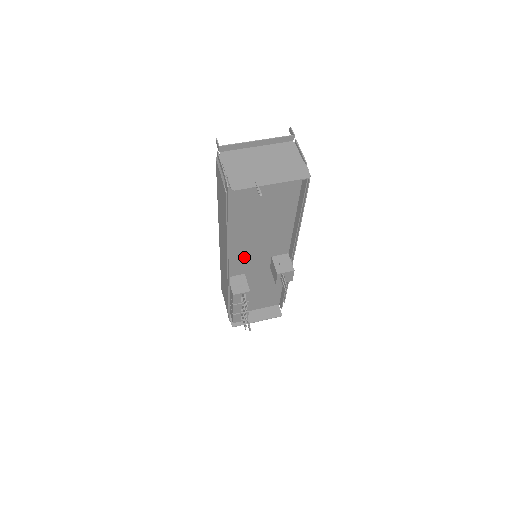
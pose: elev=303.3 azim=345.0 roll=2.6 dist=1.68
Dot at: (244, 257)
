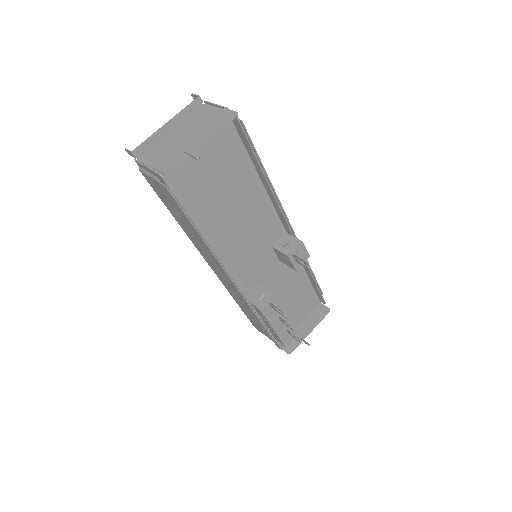
Dot at: (244, 263)
